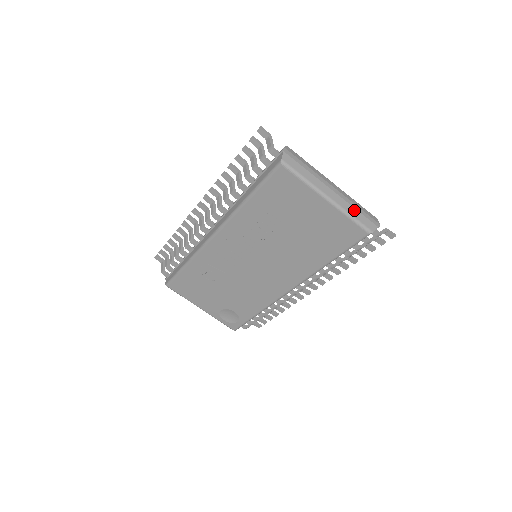
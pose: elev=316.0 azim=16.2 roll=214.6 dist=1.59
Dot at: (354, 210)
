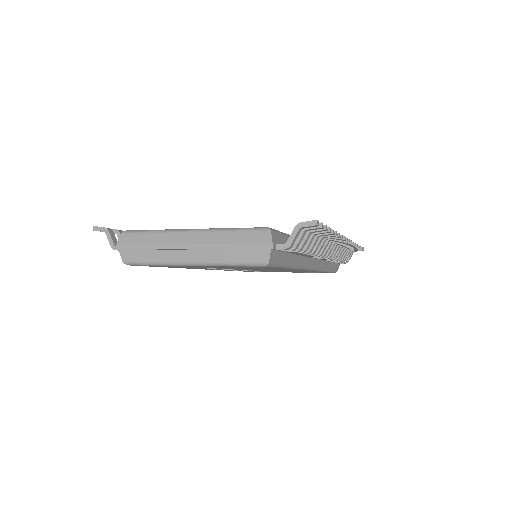
Dot at: (229, 253)
